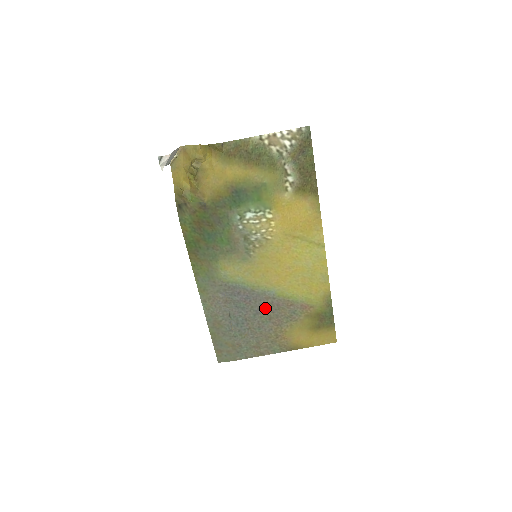
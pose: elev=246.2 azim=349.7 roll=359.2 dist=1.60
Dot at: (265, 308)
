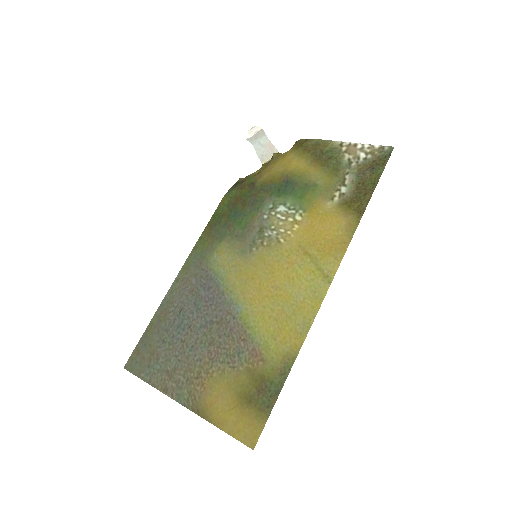
Dot at: (217, 325)
